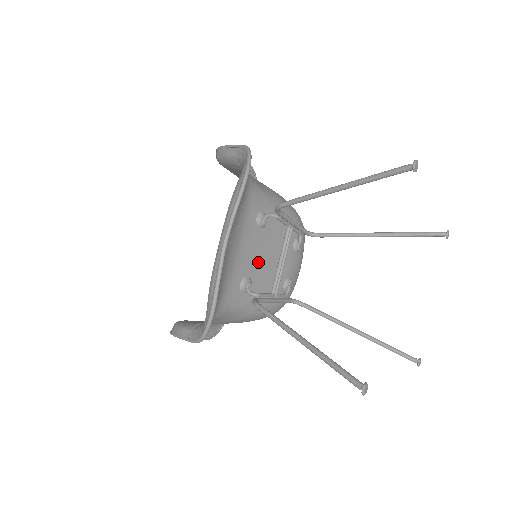
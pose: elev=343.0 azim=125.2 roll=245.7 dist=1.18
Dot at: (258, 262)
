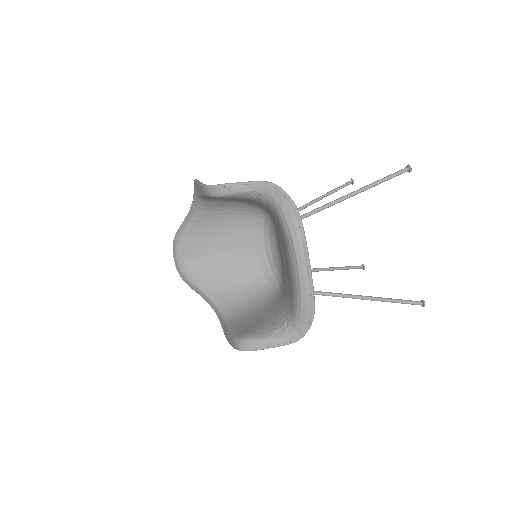
Dot at: occluded
